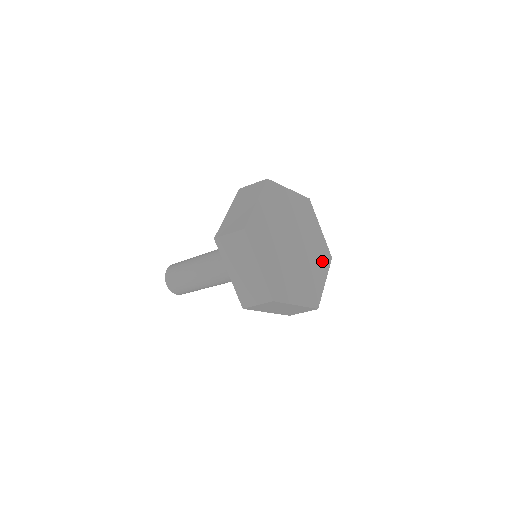
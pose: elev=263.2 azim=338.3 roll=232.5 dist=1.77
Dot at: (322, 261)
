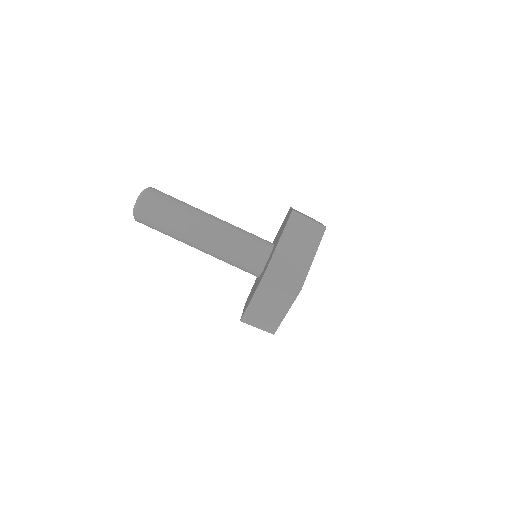
Dot at: occluded
